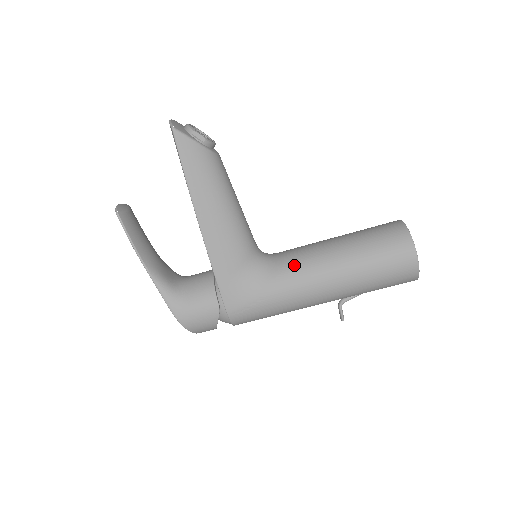
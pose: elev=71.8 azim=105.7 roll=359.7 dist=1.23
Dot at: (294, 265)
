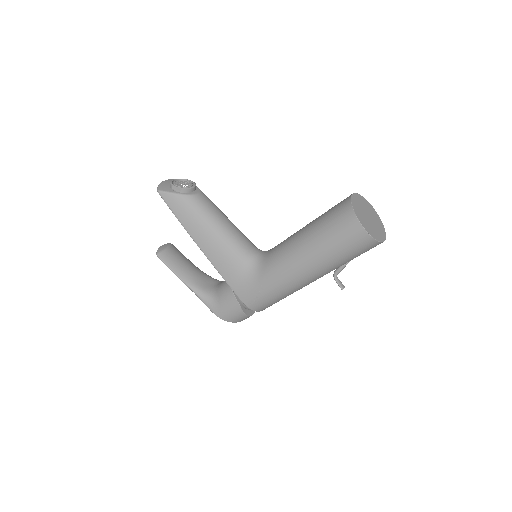
Dot at: (276, 258)
